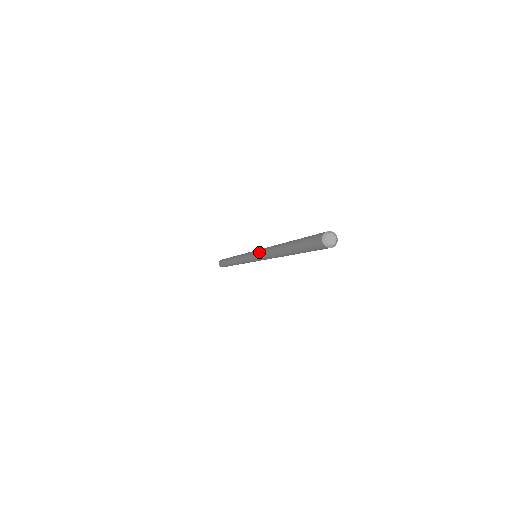
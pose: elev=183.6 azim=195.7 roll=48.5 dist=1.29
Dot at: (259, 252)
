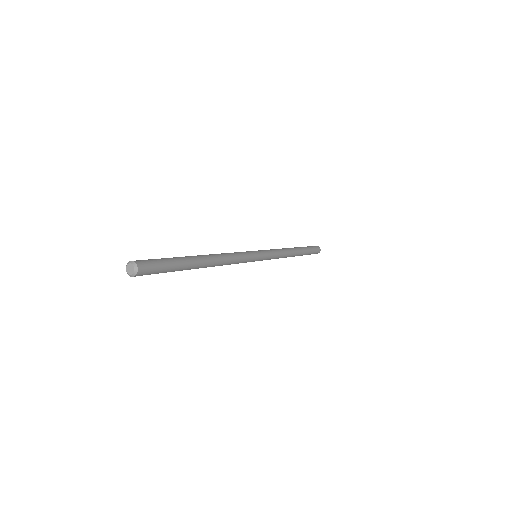
Dot at: occluded
